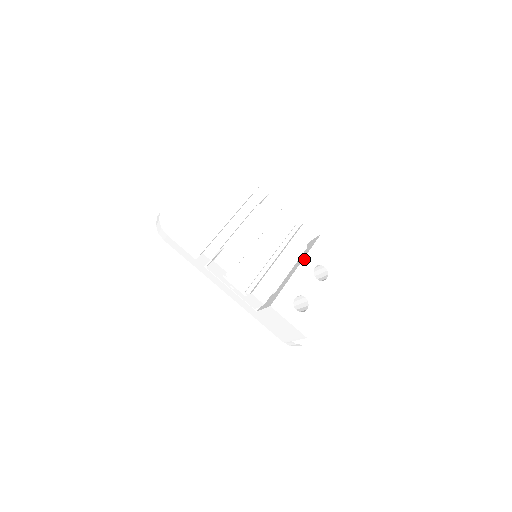
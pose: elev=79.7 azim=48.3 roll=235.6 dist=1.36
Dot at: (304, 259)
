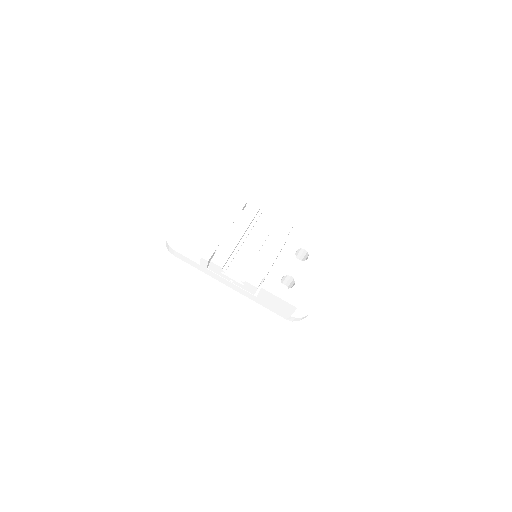
Dot at: (285, 246)
